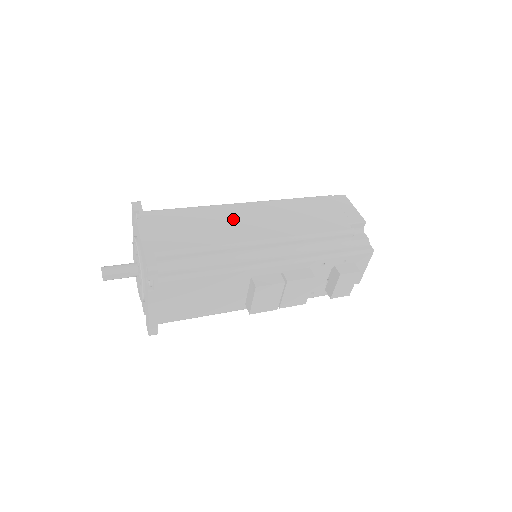
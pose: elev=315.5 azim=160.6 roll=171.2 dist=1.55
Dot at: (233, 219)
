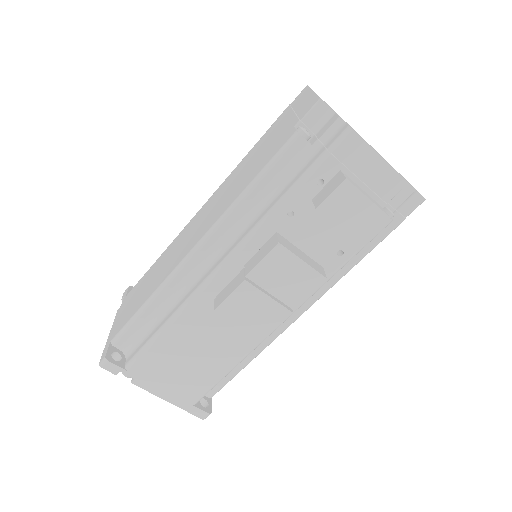
Dot at: (181, 243)
